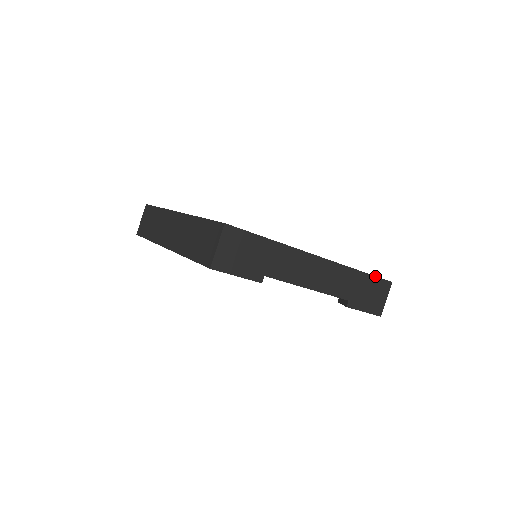
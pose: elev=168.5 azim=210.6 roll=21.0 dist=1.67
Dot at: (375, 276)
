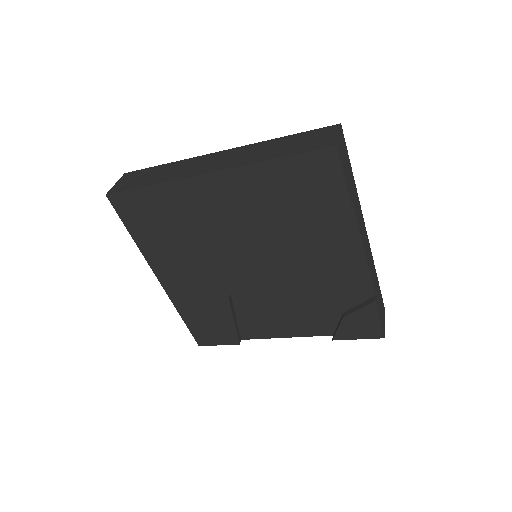
Dot at: (380, 291)
